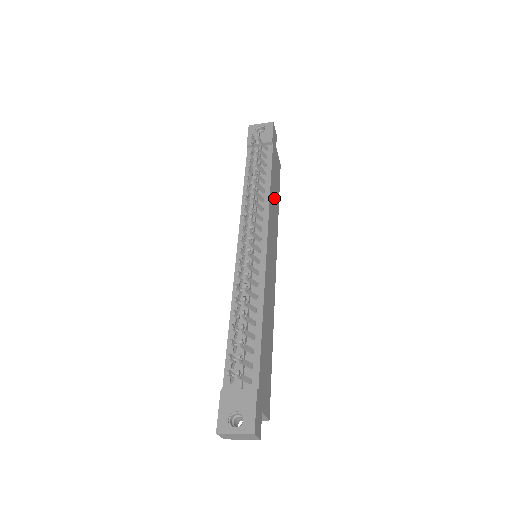
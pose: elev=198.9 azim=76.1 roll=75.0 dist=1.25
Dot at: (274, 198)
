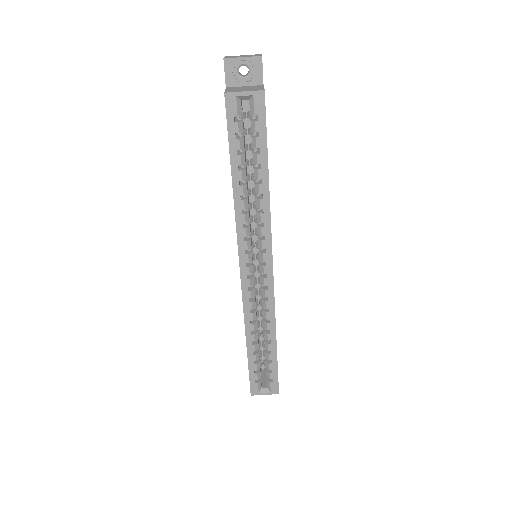
Dot at: occluded
